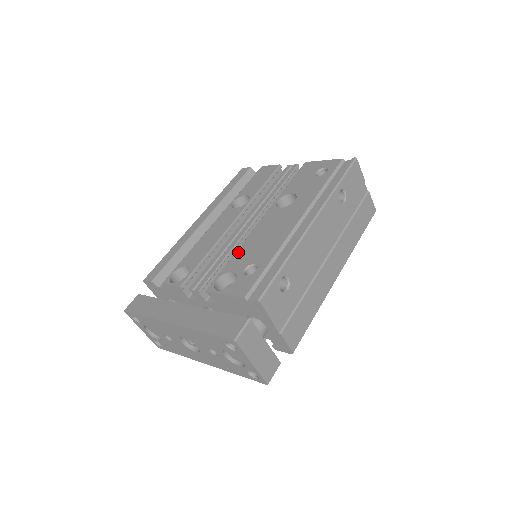
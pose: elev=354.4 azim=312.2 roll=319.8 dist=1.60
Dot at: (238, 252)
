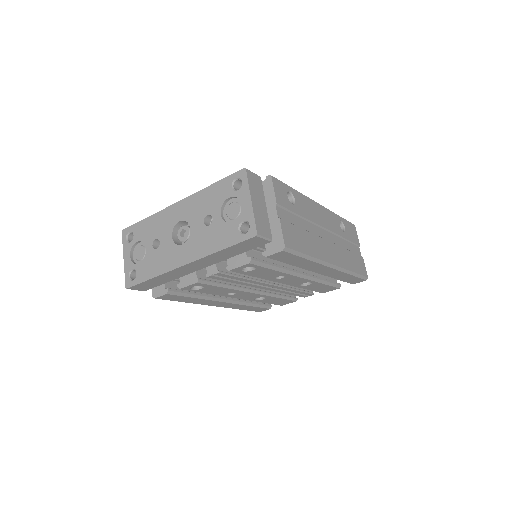
Dot at: occluded
